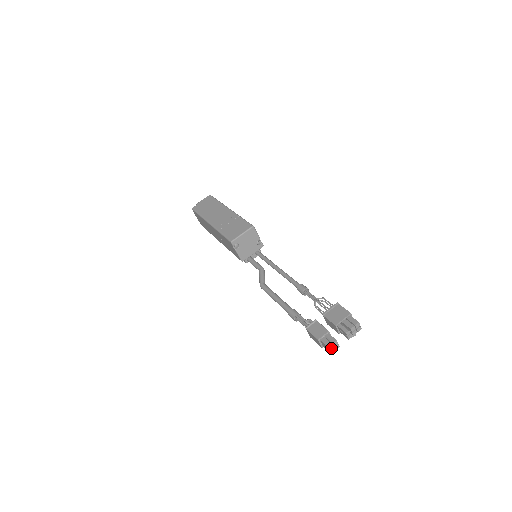
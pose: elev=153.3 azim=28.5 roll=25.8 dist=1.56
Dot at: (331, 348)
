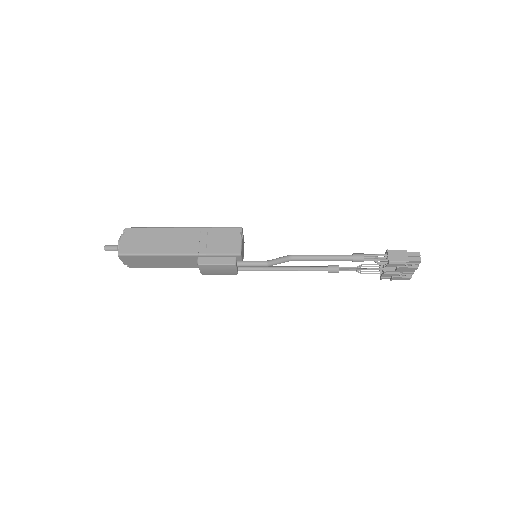
Dot at: (419, 256)
